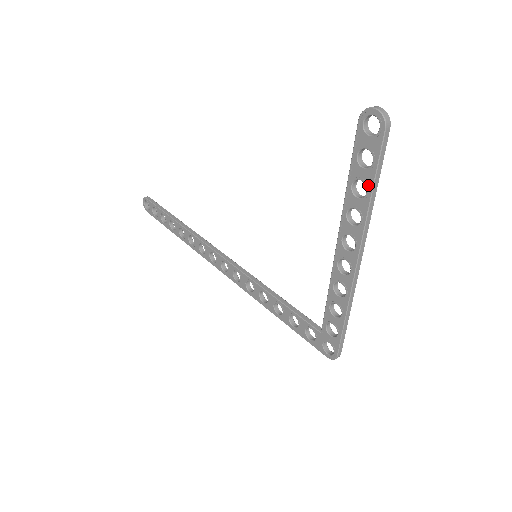
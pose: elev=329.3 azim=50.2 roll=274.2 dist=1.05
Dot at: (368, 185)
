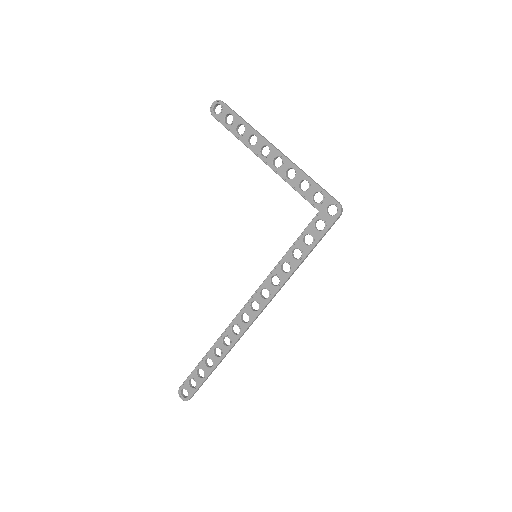
Dot at: (240, 122)
